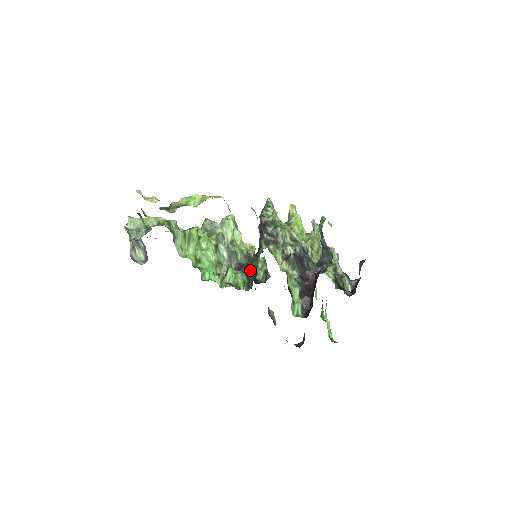
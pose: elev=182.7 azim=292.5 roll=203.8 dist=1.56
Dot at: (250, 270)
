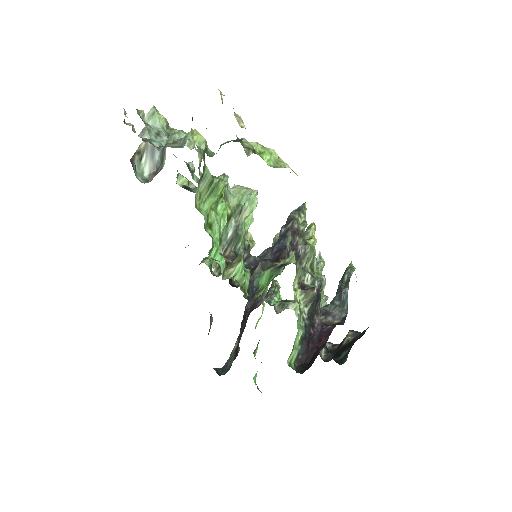
Dot at: (255, 274)
